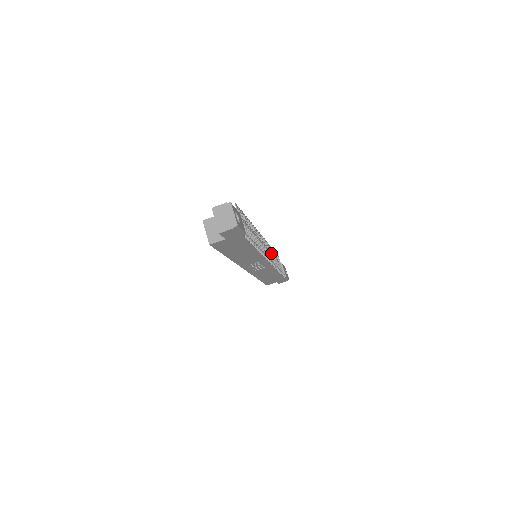
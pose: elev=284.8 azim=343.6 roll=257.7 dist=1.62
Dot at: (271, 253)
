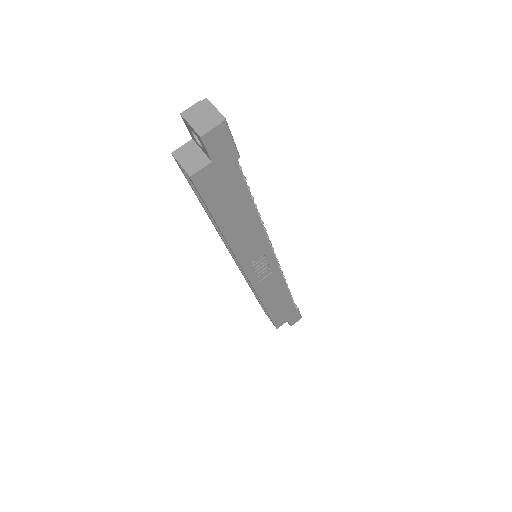
Dot at: occluded
